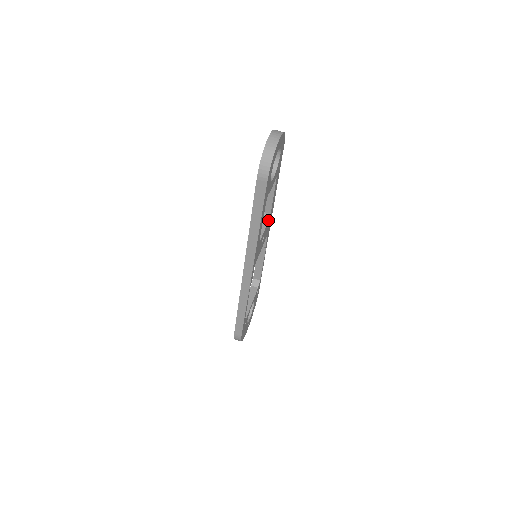
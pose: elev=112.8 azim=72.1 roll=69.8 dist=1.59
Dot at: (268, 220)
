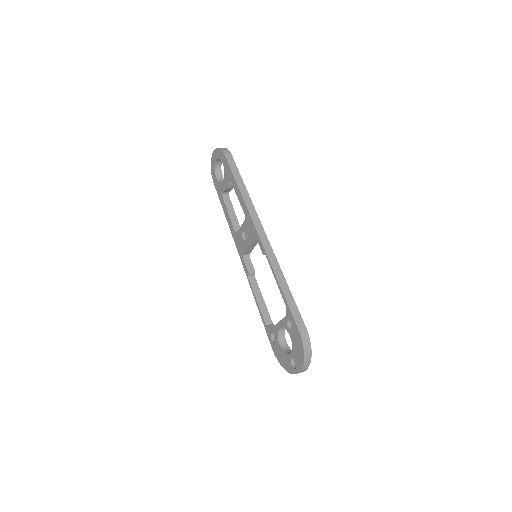
Dot at: occluded
